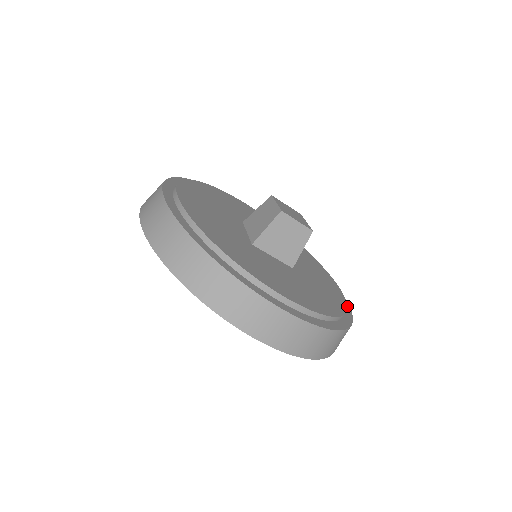
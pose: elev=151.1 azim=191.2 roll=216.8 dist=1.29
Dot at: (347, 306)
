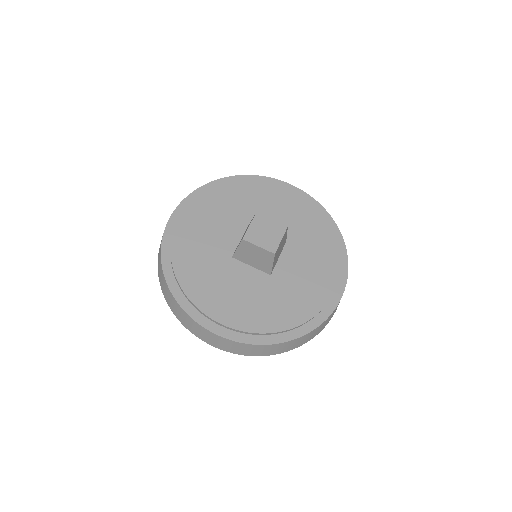
Dot at: (317, 208)
